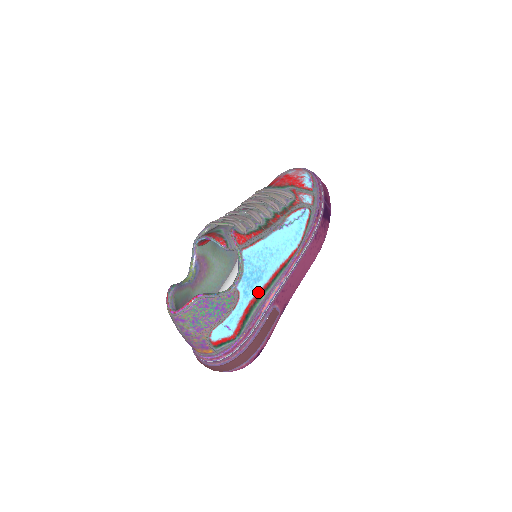
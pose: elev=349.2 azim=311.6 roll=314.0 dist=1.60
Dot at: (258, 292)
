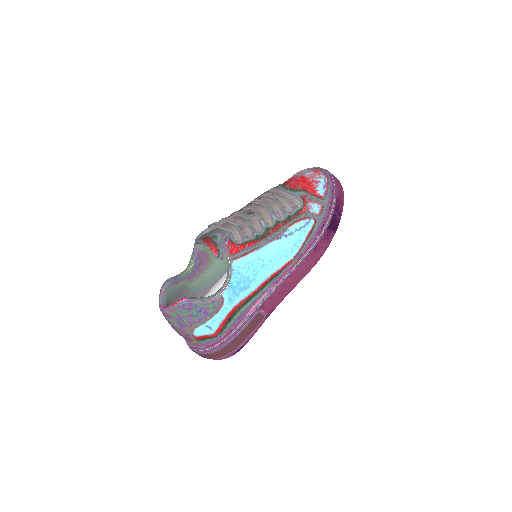
Dot at: (244, 299)
